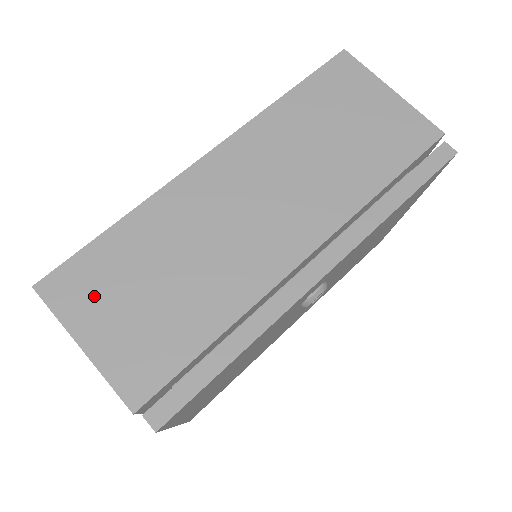
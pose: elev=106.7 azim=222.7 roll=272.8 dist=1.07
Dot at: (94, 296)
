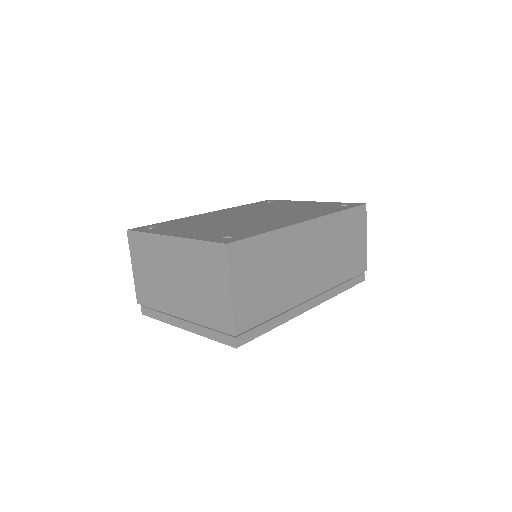
Dot at: (246, 267)
